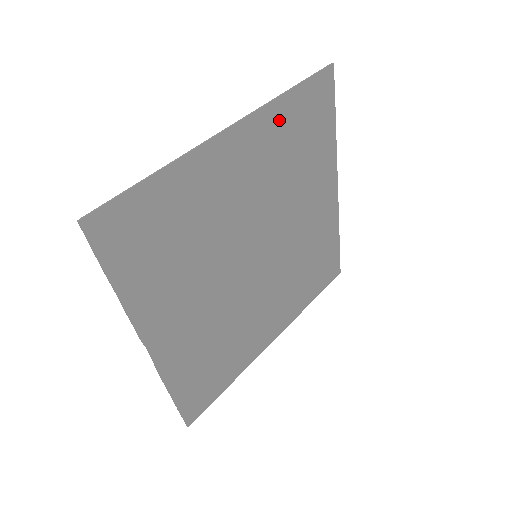
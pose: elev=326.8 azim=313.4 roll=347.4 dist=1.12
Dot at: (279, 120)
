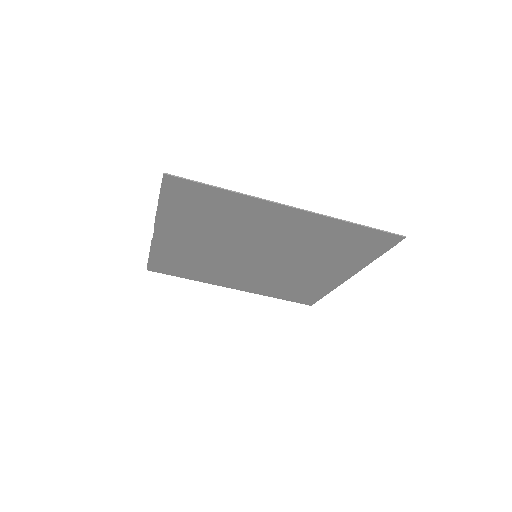
Dot at: (332, 228)
